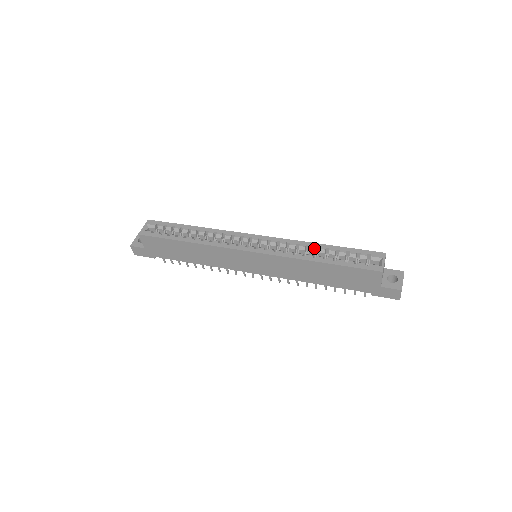
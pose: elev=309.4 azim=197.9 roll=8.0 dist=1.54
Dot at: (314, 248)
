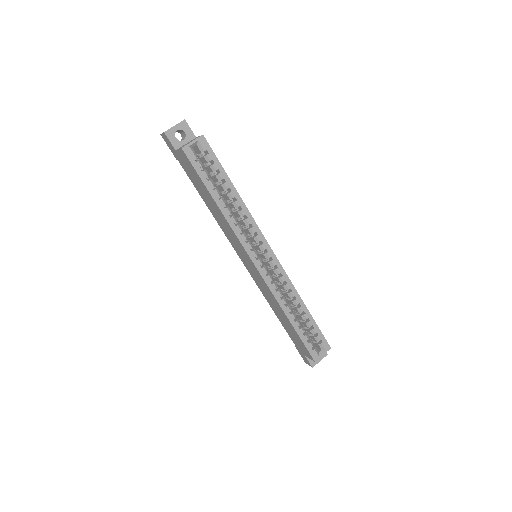
Dot at: (297, 304)
